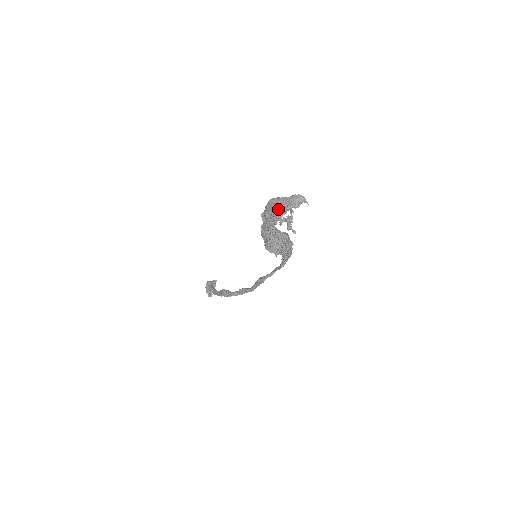
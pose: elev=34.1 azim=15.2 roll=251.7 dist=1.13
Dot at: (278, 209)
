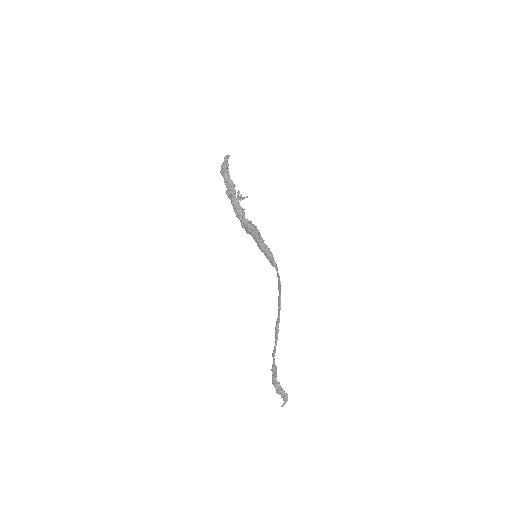
Dot at: (224, 162)
